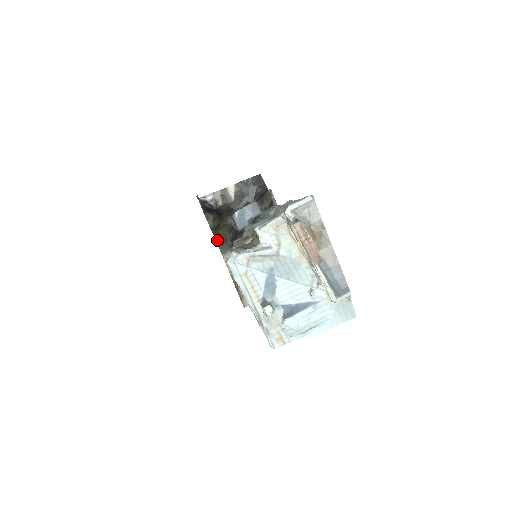
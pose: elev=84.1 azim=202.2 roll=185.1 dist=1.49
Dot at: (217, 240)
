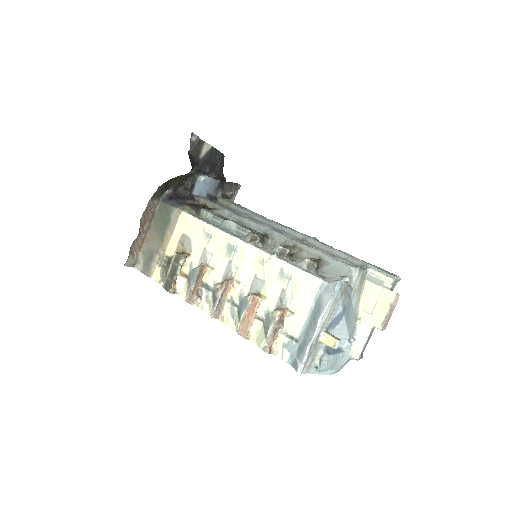
Dot at: (165, 183)
